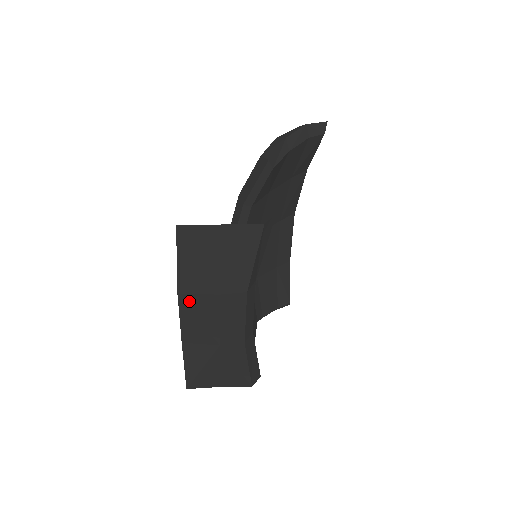
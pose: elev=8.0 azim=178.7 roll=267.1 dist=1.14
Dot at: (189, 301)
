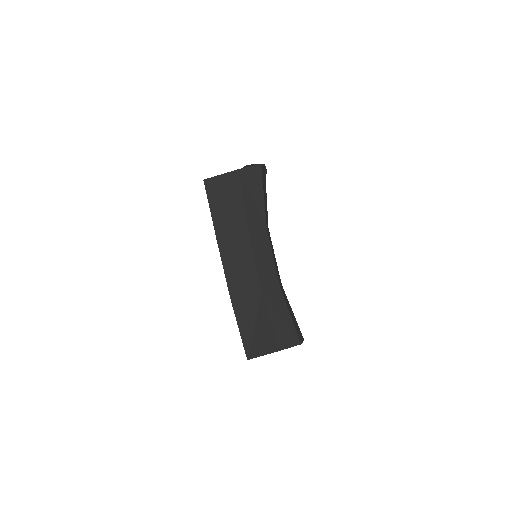
Dot at: (227, 247)
